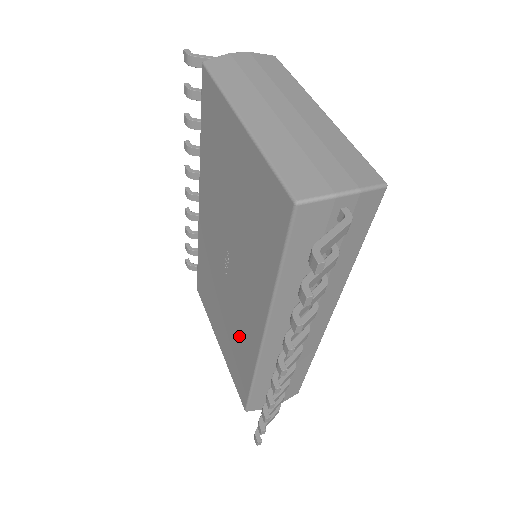
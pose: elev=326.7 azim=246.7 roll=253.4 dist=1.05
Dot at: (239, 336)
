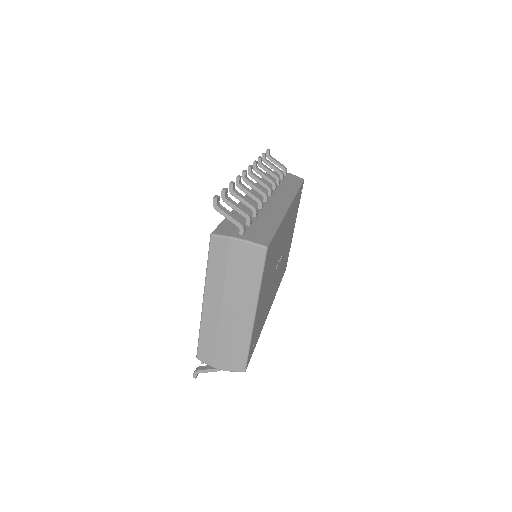
Dot at: occluded
